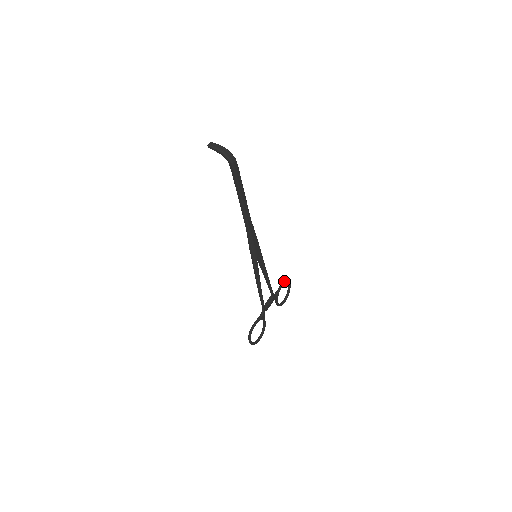
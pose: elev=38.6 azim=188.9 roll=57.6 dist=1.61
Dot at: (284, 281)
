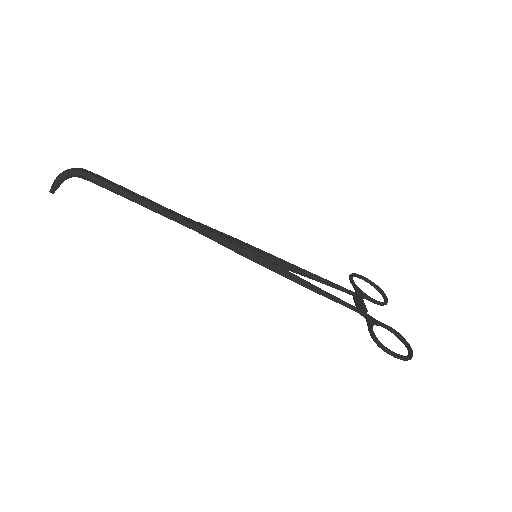
Dot at: (349, 276)
